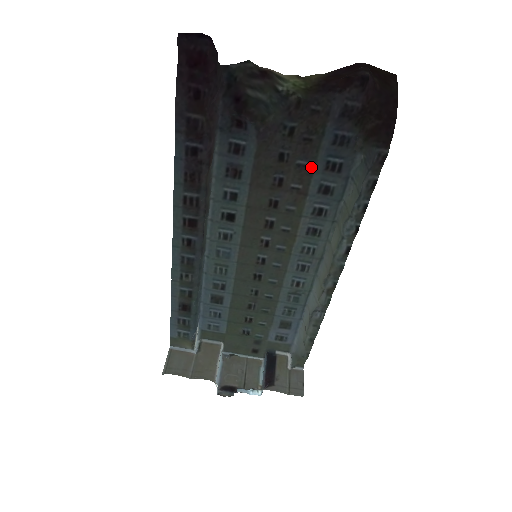
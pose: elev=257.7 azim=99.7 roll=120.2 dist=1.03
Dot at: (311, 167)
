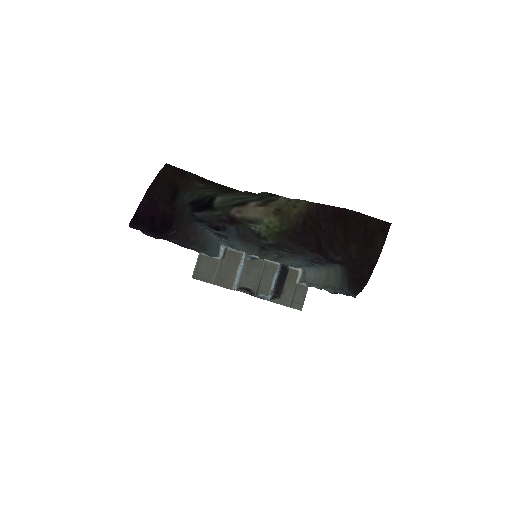
Dot at: (293, 256)
